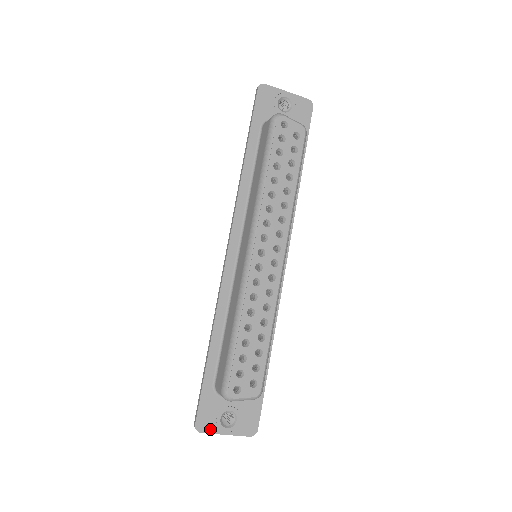
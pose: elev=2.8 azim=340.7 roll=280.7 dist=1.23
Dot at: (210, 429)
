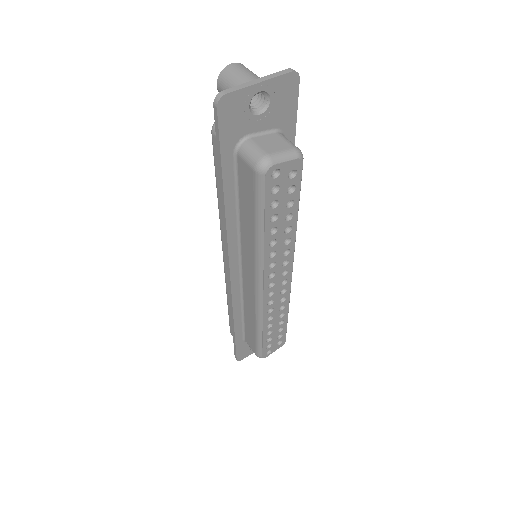
Dot at: (247, 355)
